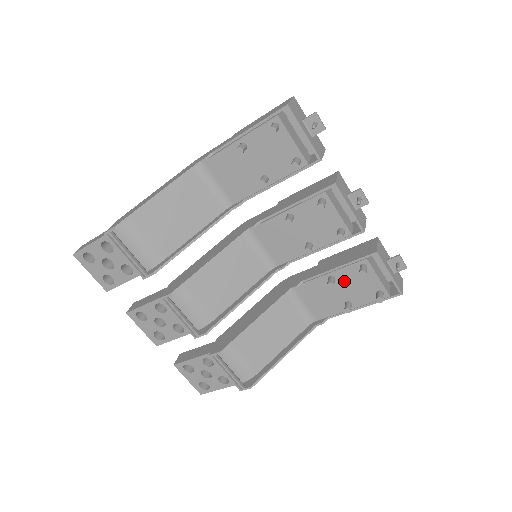
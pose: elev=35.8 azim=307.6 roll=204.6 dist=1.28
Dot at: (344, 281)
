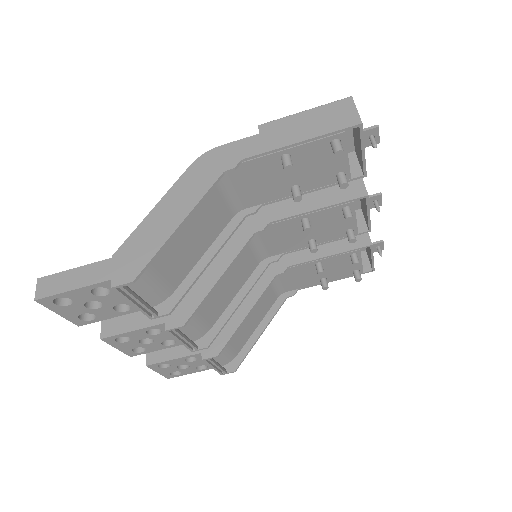
Dot at: (329, 265)
